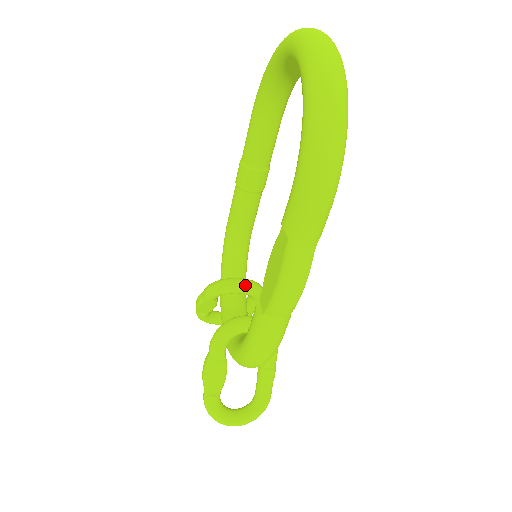
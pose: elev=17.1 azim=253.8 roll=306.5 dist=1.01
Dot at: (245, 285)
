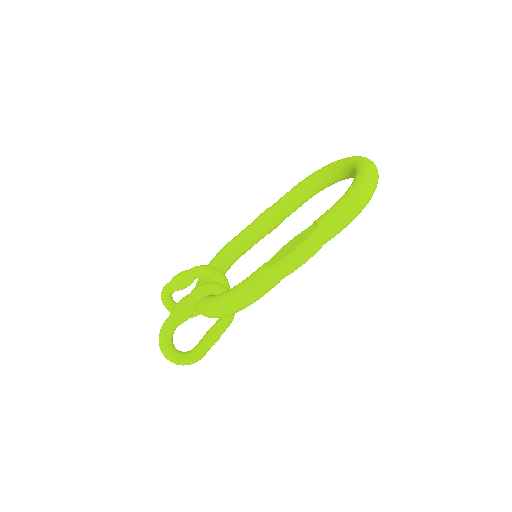
Dot at: (225, 279)
